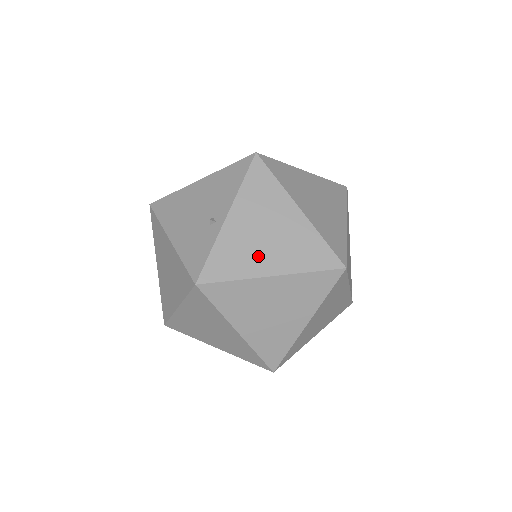
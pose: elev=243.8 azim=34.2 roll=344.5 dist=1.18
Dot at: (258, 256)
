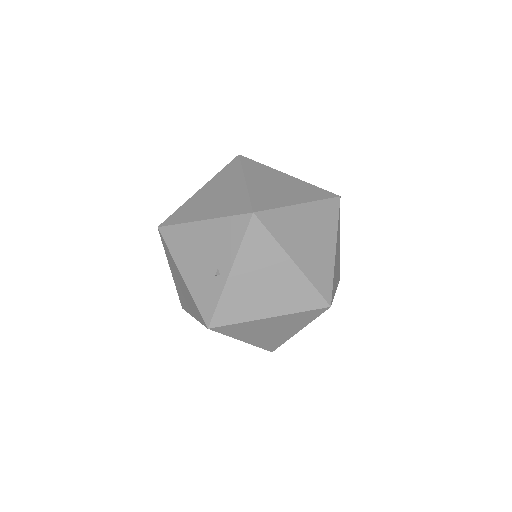
Dot at: (258, 303)
